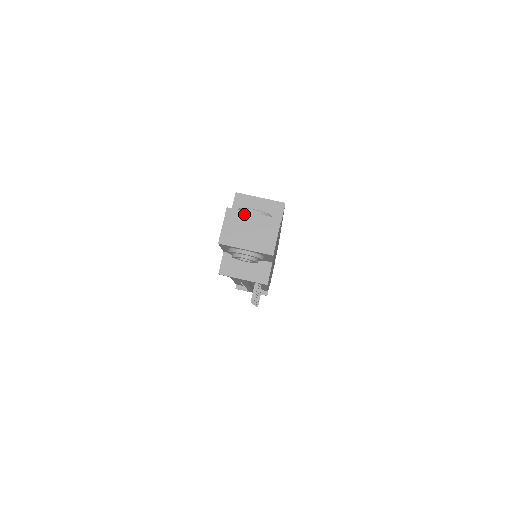
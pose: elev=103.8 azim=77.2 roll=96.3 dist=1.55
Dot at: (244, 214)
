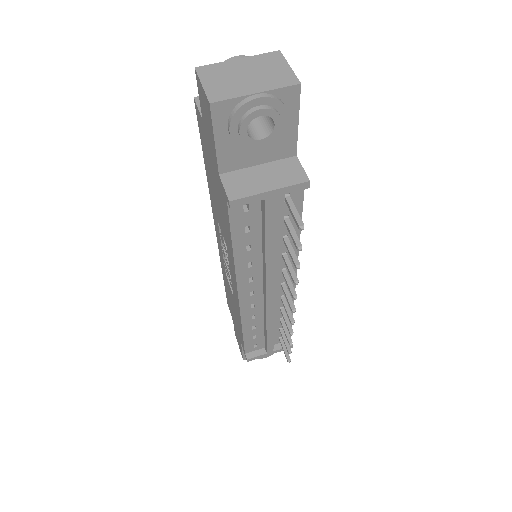
Dot at: (225, 64)
